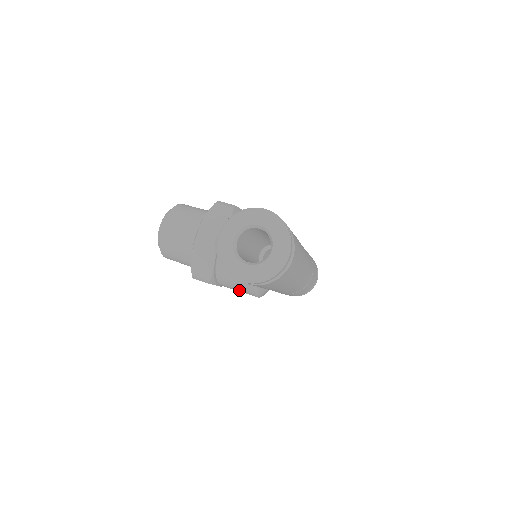
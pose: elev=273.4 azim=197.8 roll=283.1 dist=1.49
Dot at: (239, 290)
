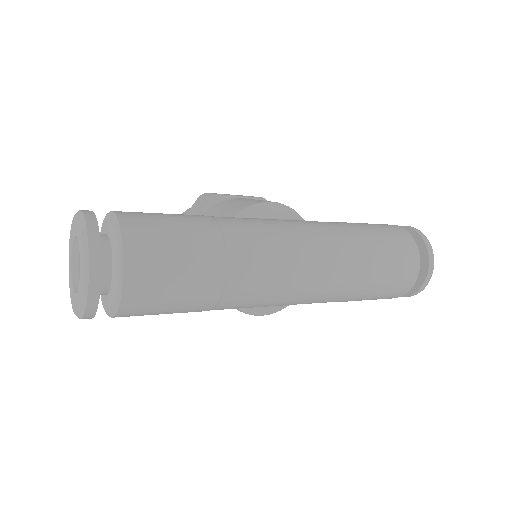
Dot at: occluded
